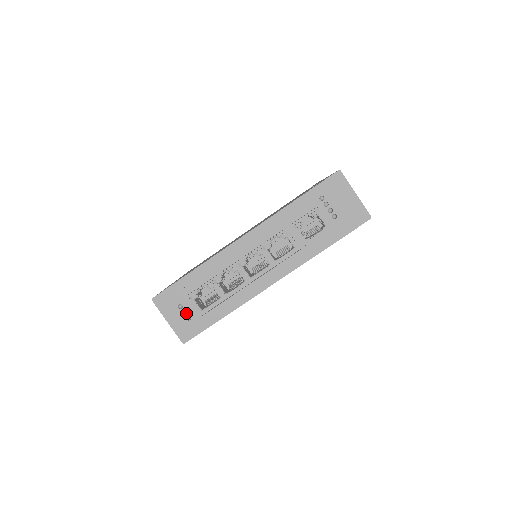
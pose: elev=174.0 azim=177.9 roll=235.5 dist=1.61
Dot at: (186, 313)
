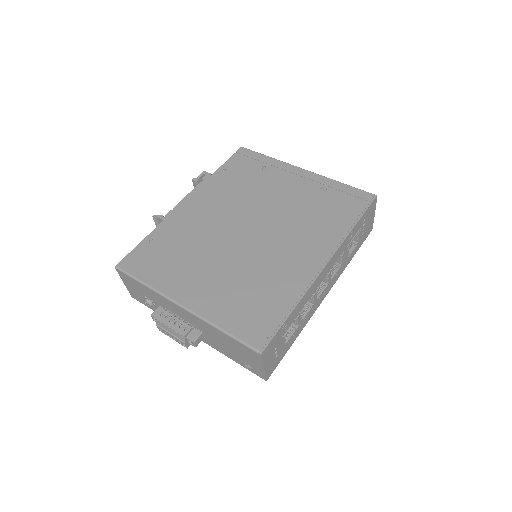
Dot at: (276, 352)
